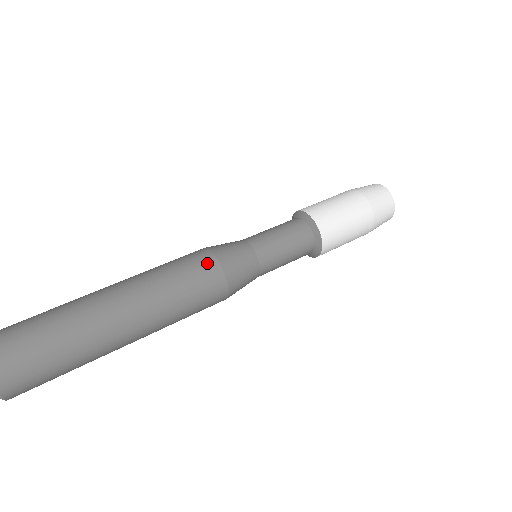
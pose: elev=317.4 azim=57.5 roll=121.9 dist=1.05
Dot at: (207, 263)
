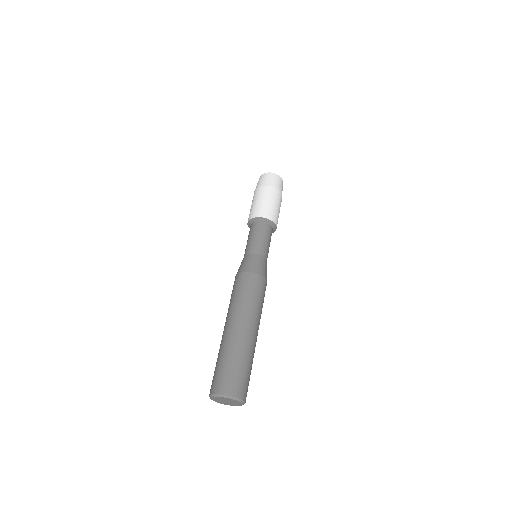
Dot at: (260, 281)
